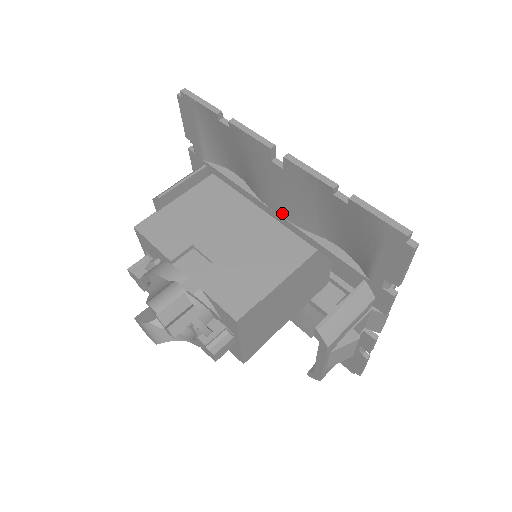
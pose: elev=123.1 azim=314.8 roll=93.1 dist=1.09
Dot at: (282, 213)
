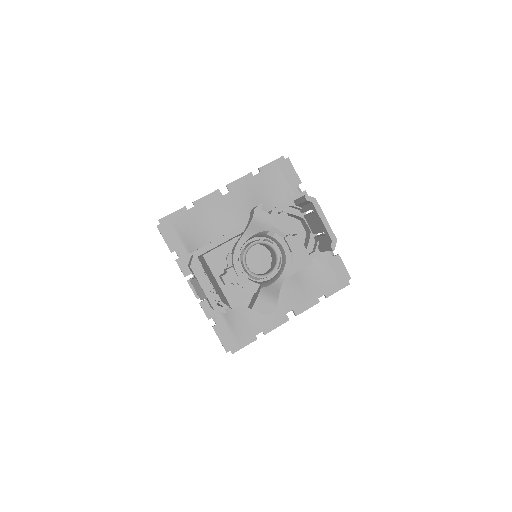
Dot at: (245, 220)
